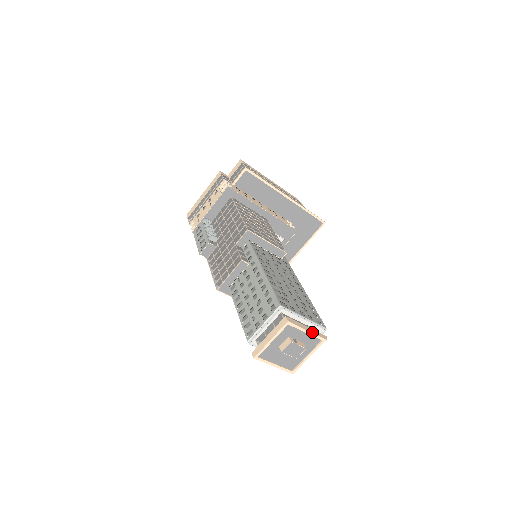
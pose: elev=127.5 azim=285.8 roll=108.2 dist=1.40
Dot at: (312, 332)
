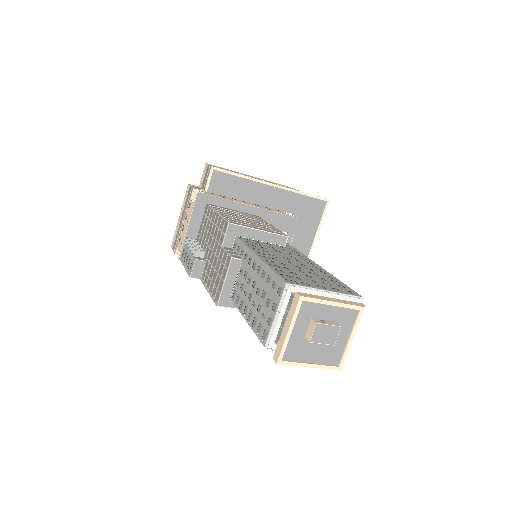
Dot at: (340, 302)
